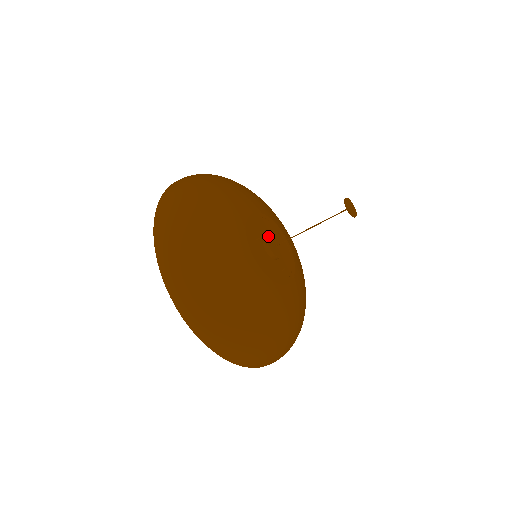
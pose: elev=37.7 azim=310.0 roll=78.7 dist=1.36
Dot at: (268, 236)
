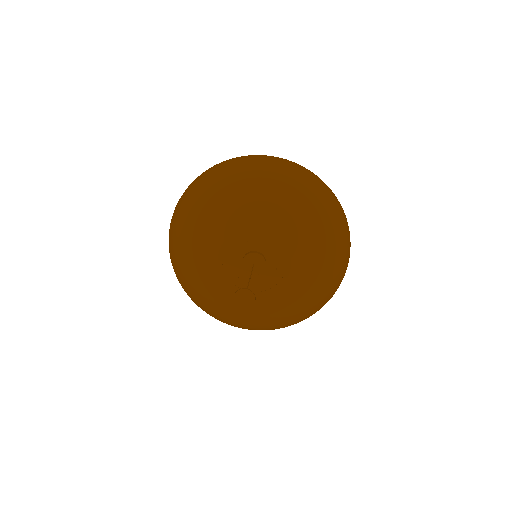
Dot at: (242, 265)
